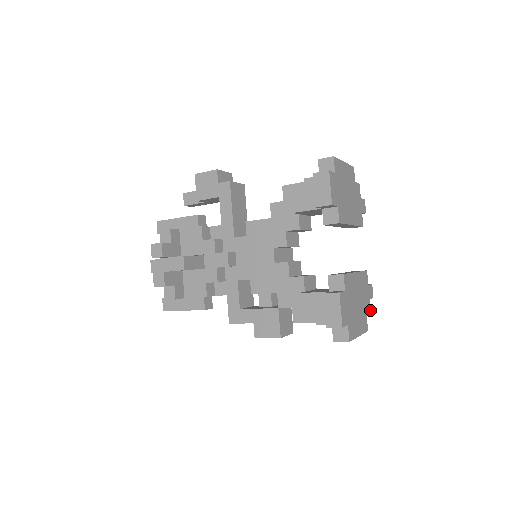
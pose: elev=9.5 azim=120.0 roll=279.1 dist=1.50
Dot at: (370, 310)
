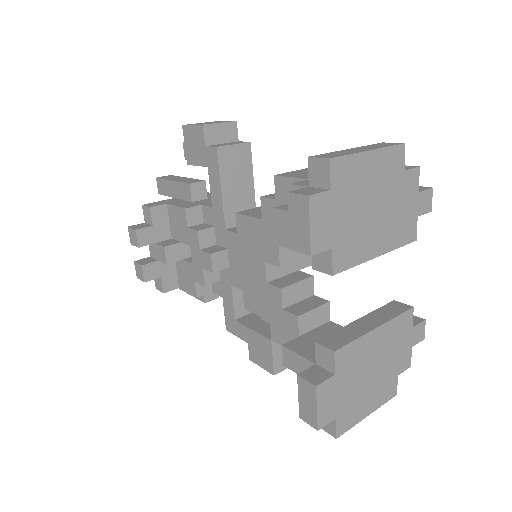
Dot at: (410, 361)
